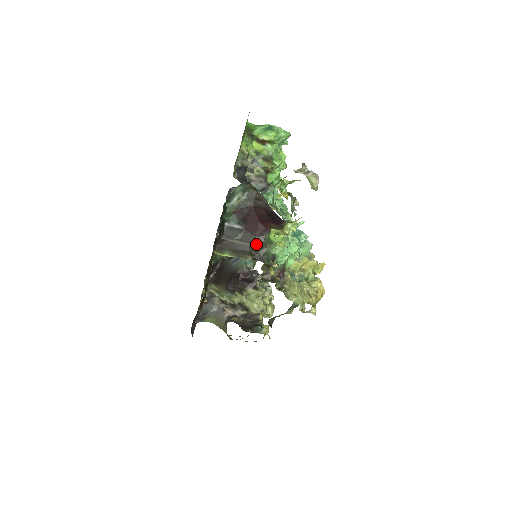
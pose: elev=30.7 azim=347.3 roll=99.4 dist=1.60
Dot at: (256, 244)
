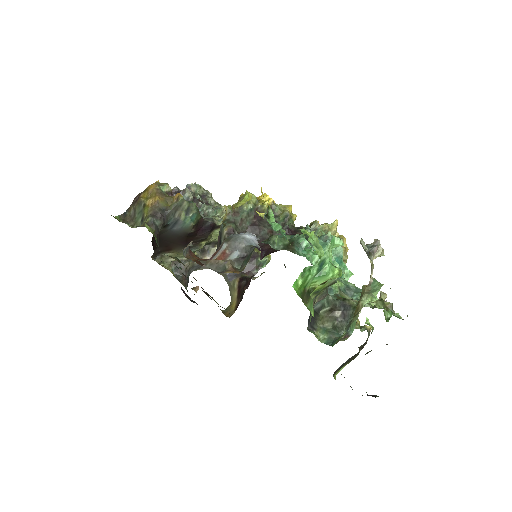
Dot at: occluded
